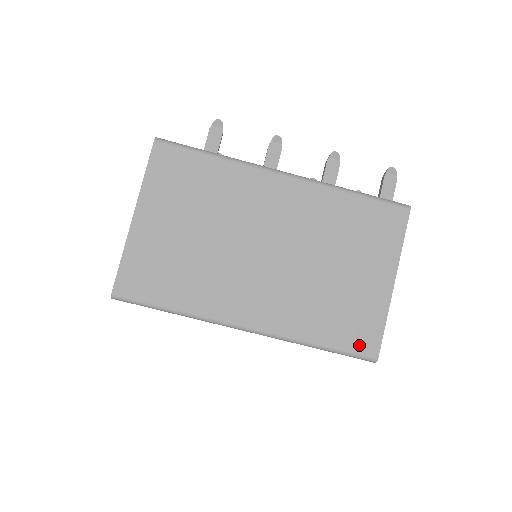
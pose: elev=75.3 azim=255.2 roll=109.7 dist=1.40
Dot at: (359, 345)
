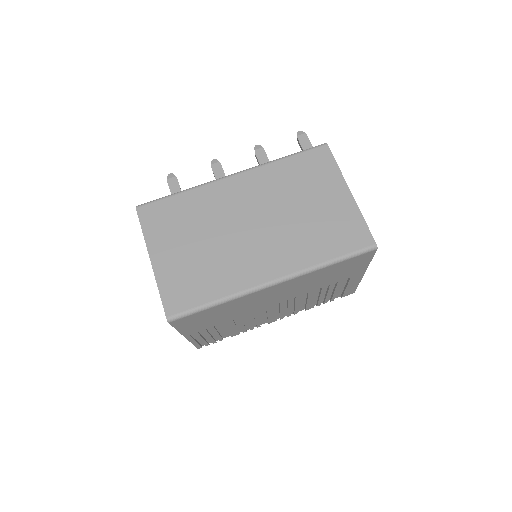
Dot at: (357, 244)
